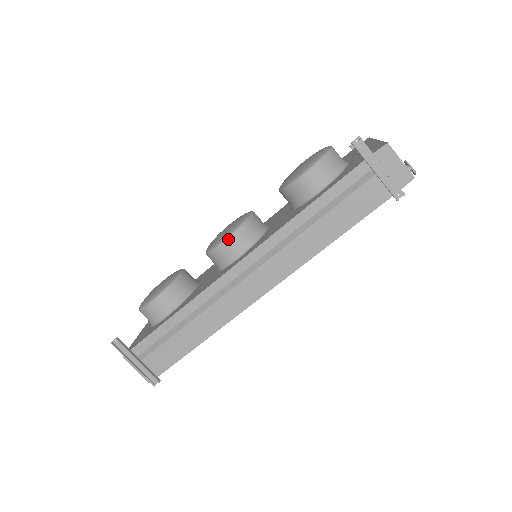
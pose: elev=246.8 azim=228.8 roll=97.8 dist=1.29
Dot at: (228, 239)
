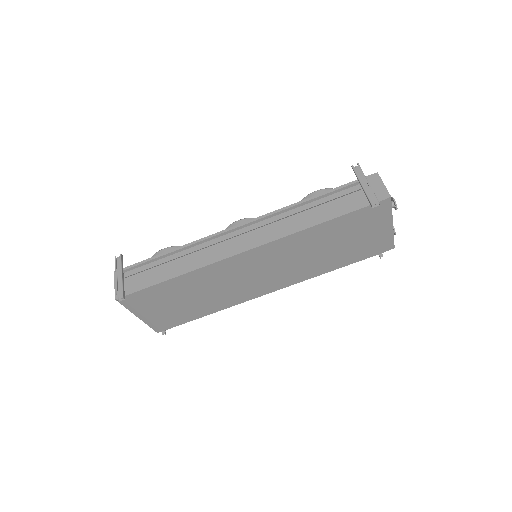
Dot at: (241, 220)
